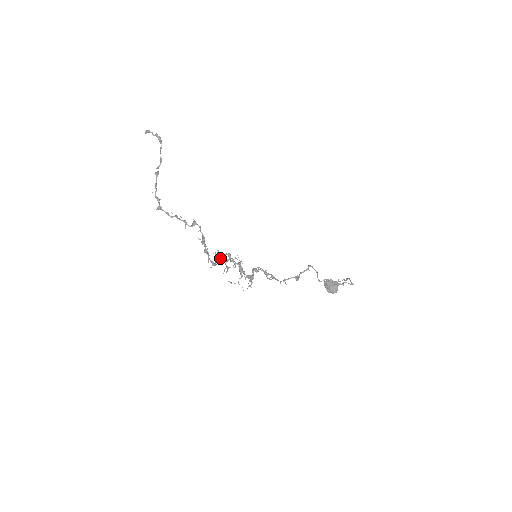
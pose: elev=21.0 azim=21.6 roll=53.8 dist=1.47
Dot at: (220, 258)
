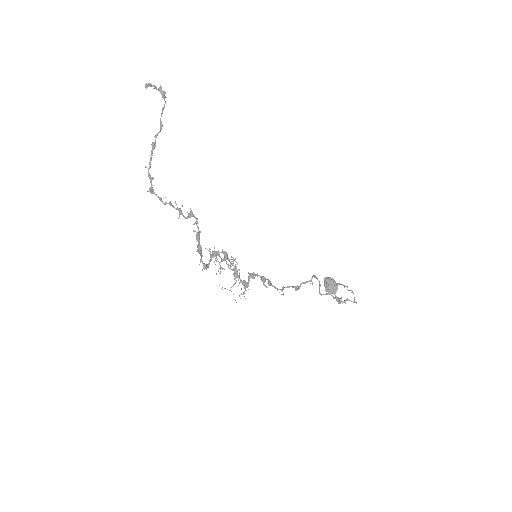
Dot at: (214, 256)
